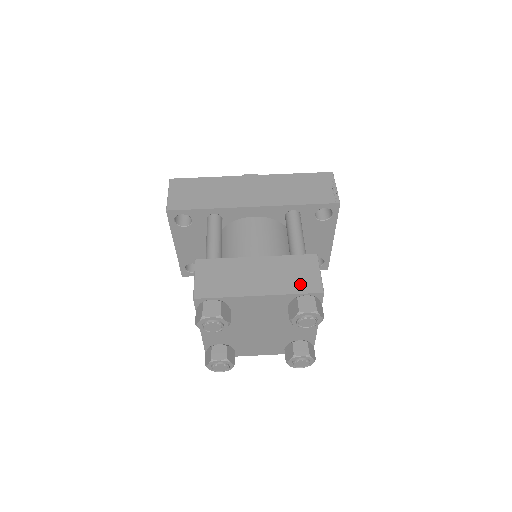
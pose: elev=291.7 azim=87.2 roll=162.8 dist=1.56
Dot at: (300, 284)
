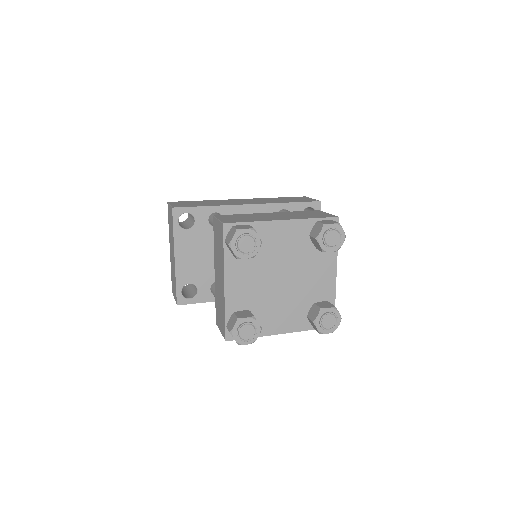
Dot at: (316, 216)
